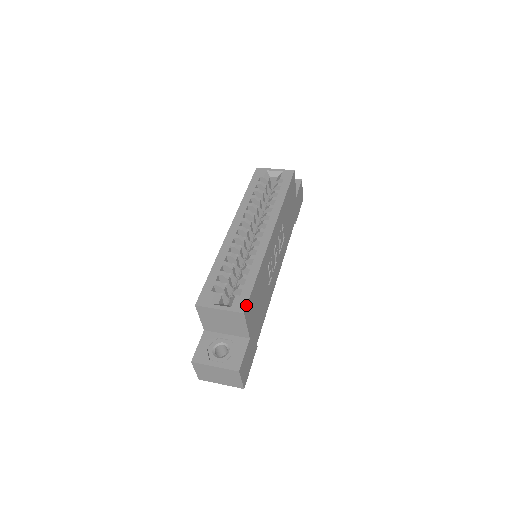
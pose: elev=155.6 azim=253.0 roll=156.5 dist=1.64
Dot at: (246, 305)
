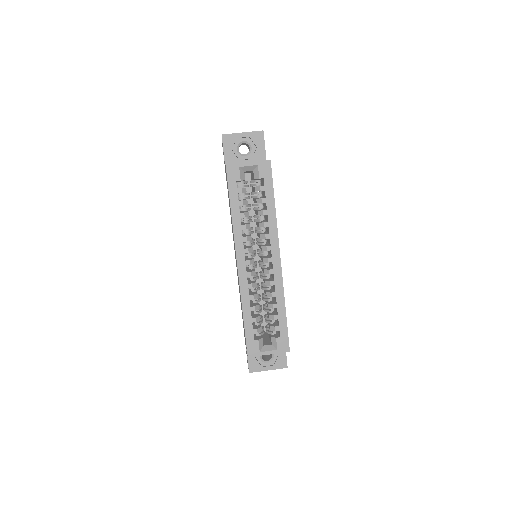
Dot at: occluded
